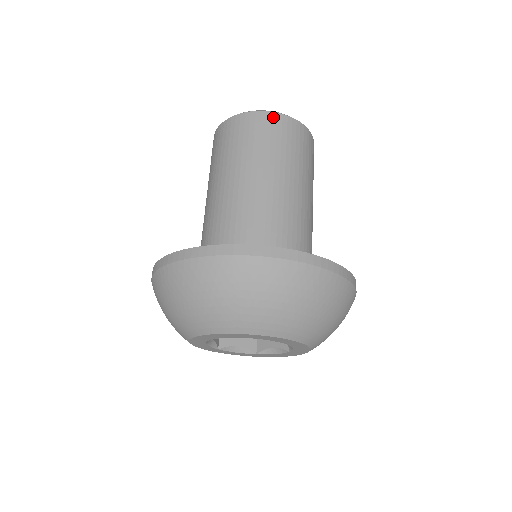
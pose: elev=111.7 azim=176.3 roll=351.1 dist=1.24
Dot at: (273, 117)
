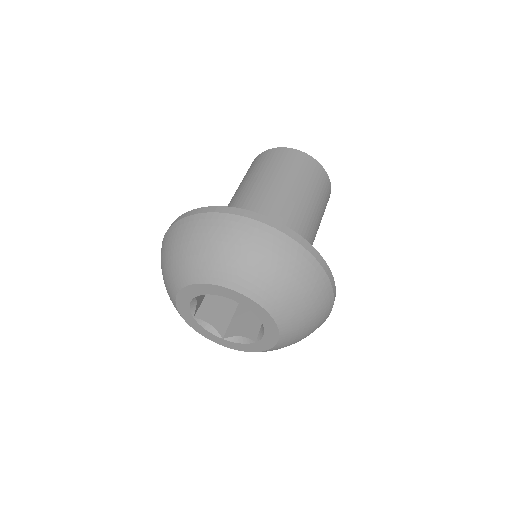
Dot at: (310, 159)
